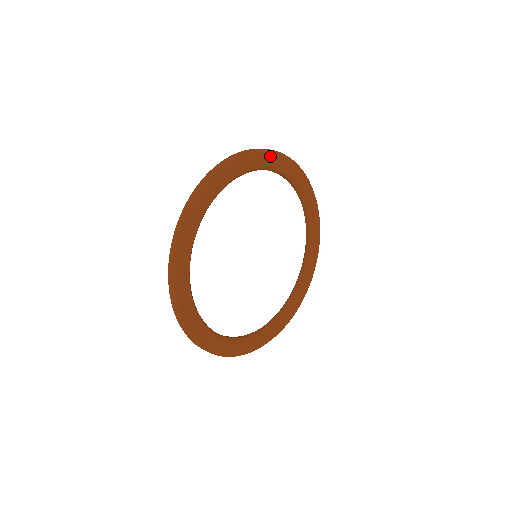
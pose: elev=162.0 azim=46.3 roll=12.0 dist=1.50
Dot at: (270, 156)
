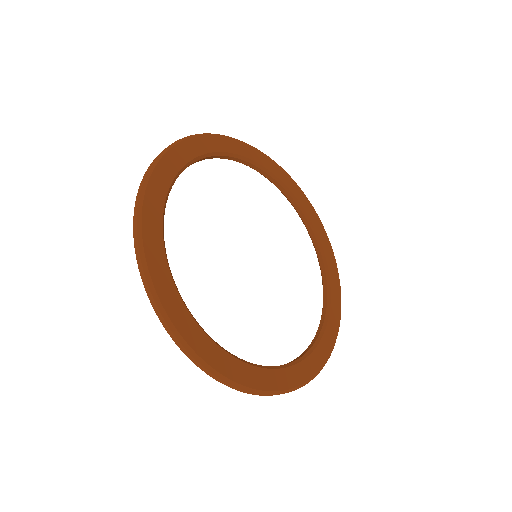
Dot at: (295, 186)
